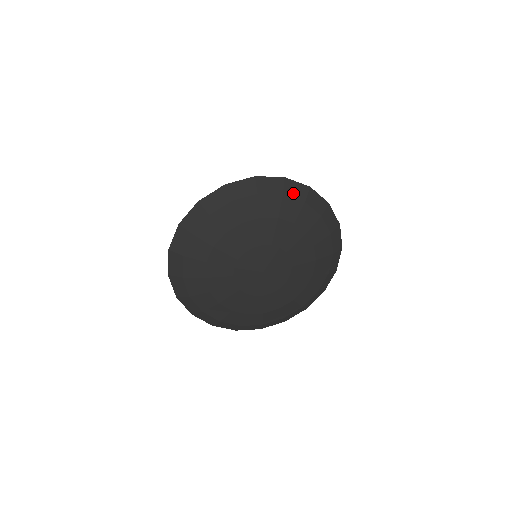
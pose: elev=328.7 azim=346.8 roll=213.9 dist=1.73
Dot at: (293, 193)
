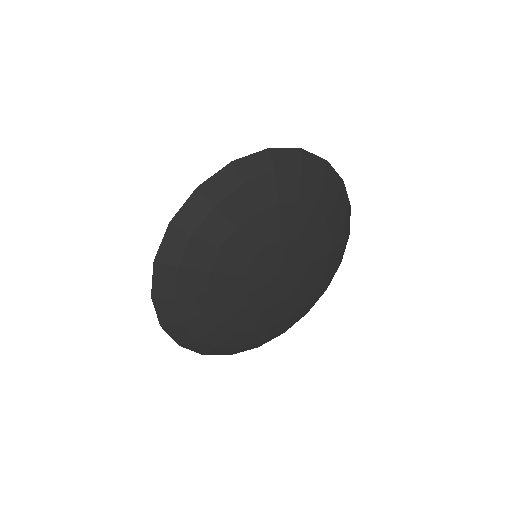
Dot at: (312, 169)
